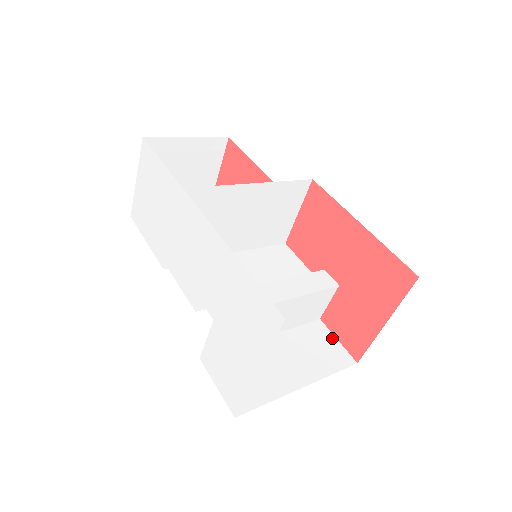
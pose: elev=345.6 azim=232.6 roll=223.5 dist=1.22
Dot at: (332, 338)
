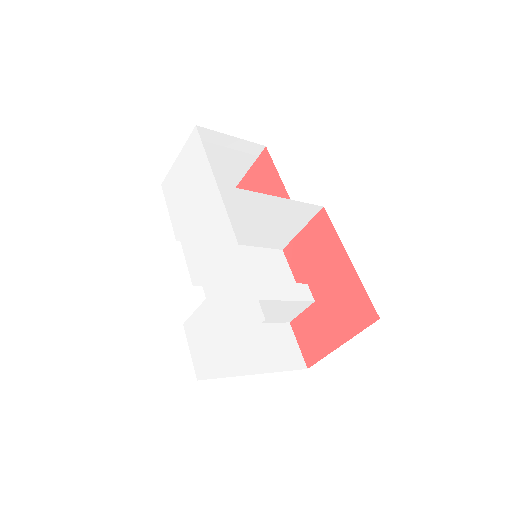
Dot at: (294, 342)
